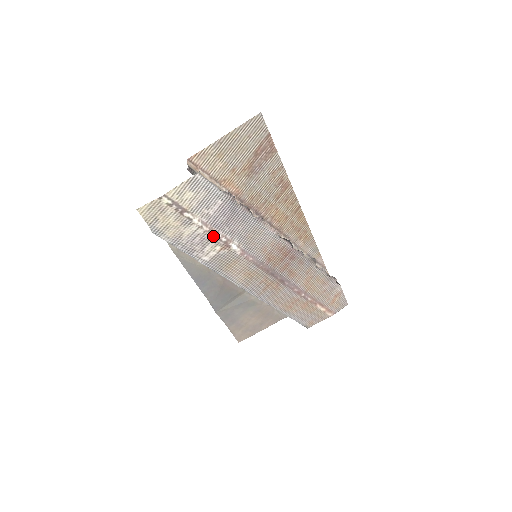
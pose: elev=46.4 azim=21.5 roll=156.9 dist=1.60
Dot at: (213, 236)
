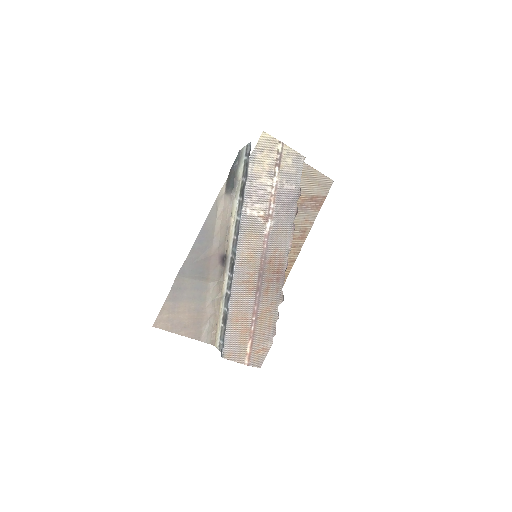
Dot at: (269, 202)
